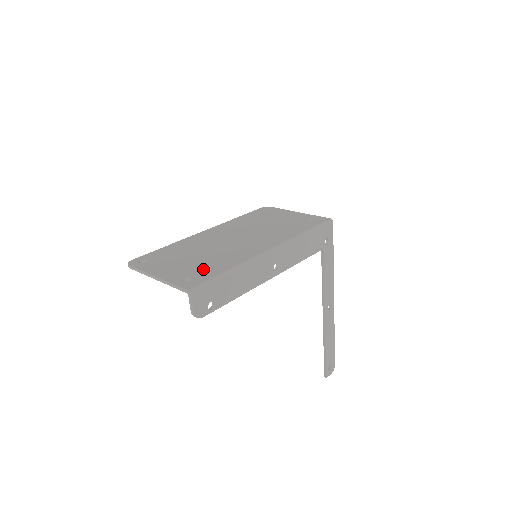
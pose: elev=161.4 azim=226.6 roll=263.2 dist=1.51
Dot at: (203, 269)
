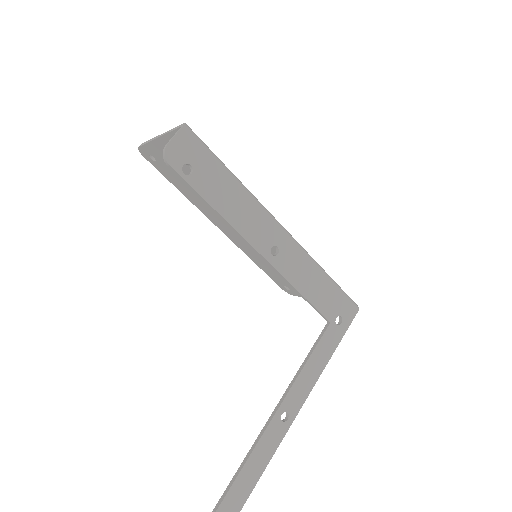
Dot at: occluded
